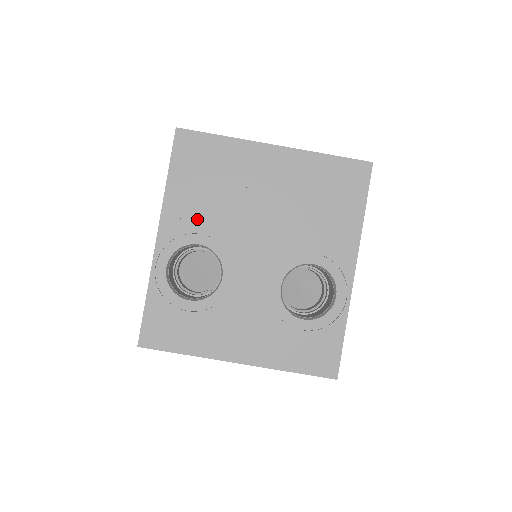
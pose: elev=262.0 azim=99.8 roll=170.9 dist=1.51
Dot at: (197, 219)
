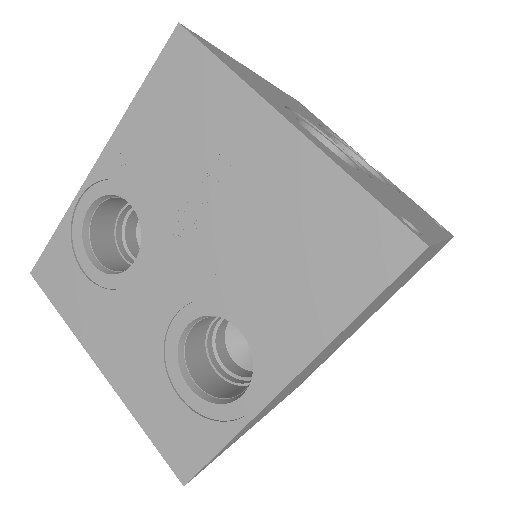
Dot at: (142, 170)
